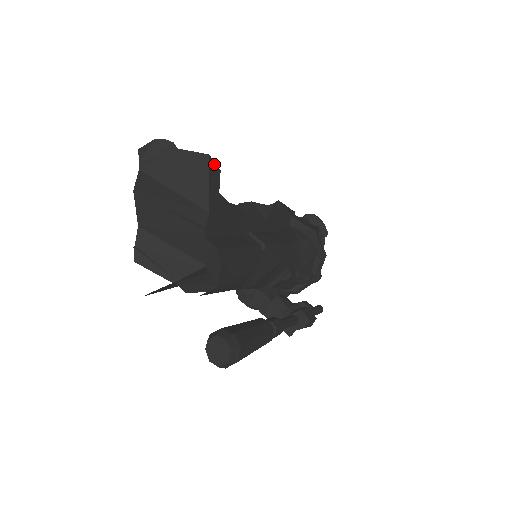
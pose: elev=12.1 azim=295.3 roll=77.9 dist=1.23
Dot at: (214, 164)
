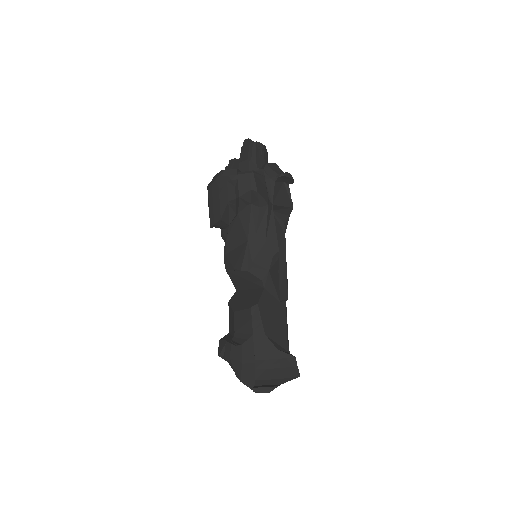
Dot at: (297, 367)
